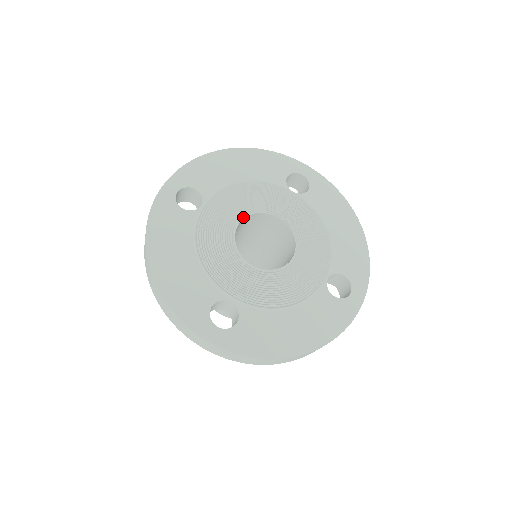
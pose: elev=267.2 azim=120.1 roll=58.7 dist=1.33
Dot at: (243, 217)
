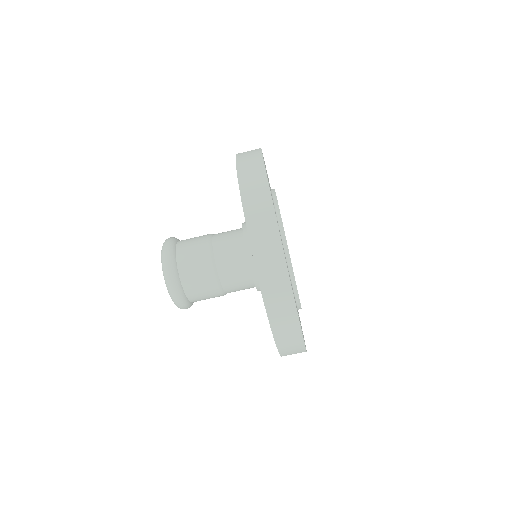
Dot at: occluded
